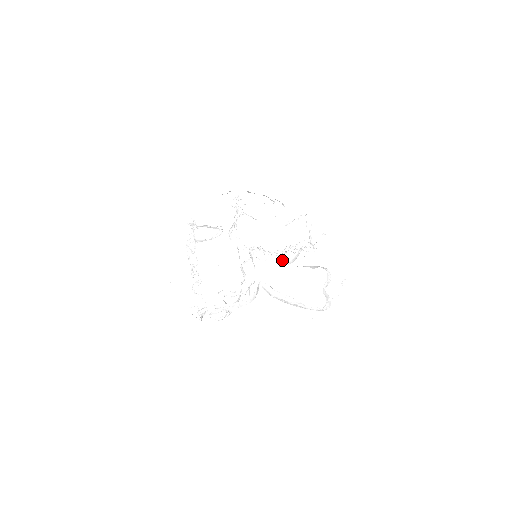
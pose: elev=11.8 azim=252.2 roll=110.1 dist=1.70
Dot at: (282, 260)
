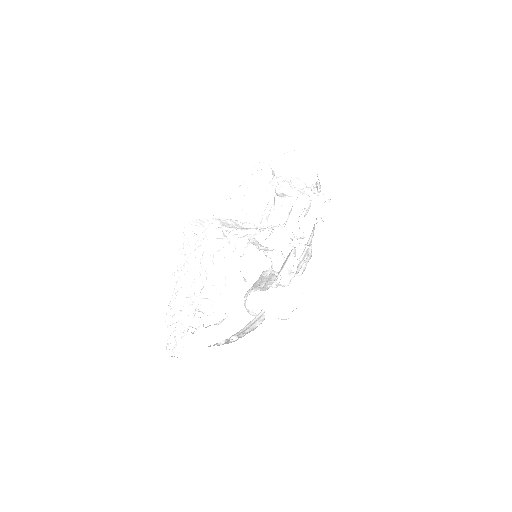
Dot at: (272, 250)
